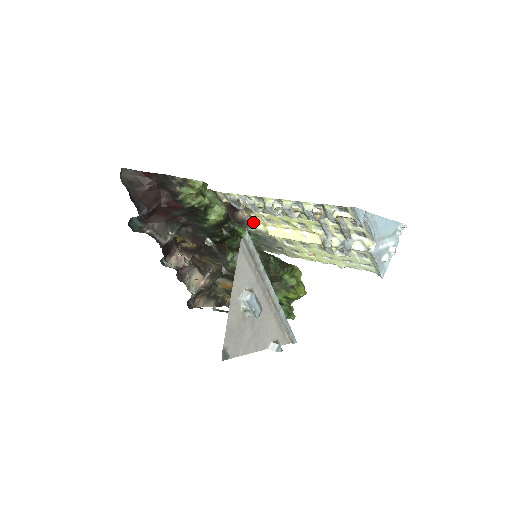
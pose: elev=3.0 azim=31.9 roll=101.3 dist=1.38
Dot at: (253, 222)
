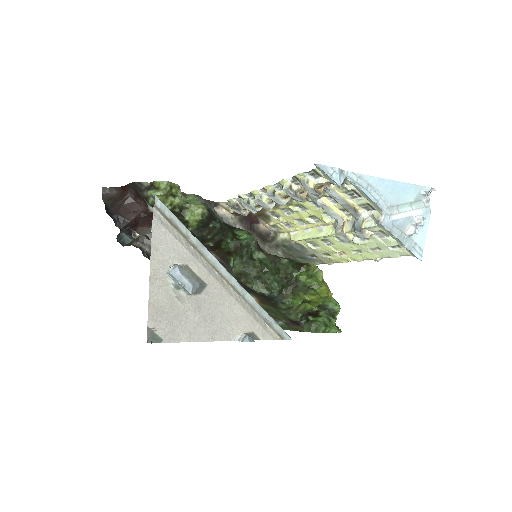
Dot at: (279, 233)
